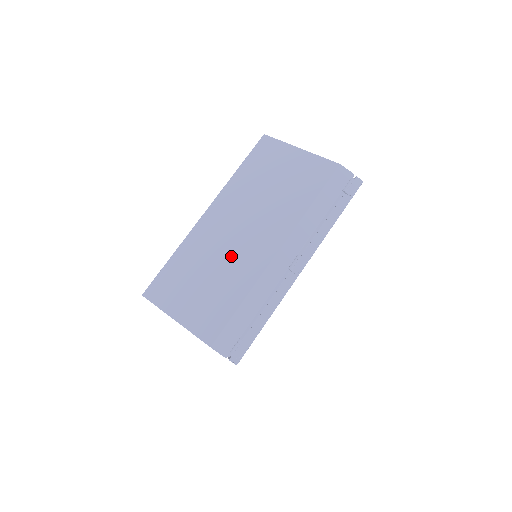
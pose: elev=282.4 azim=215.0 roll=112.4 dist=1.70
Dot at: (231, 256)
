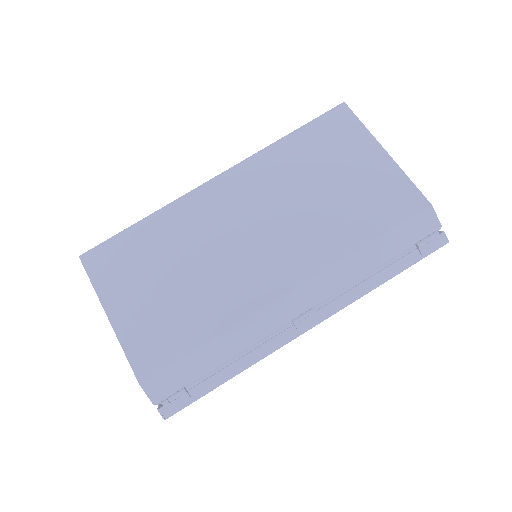
Dot at: (222, 263)
